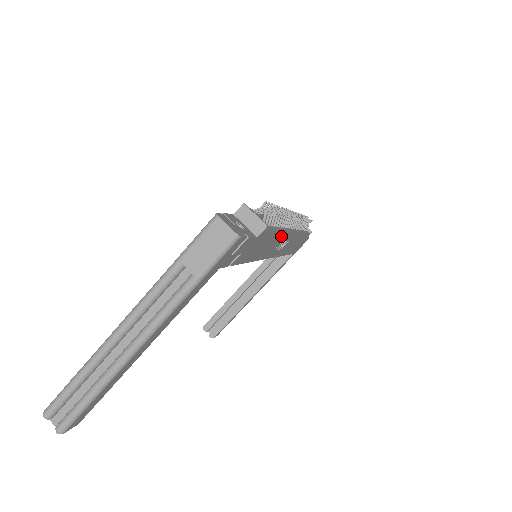
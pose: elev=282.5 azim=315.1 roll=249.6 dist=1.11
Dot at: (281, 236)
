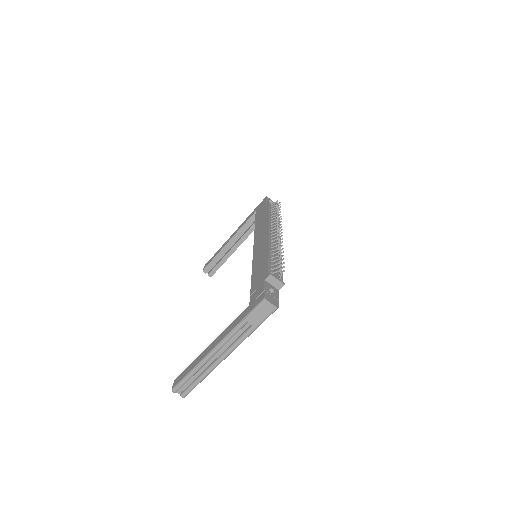
Dot at: occluded
